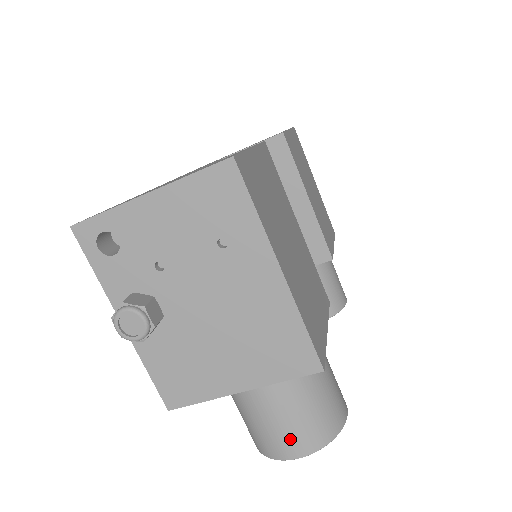
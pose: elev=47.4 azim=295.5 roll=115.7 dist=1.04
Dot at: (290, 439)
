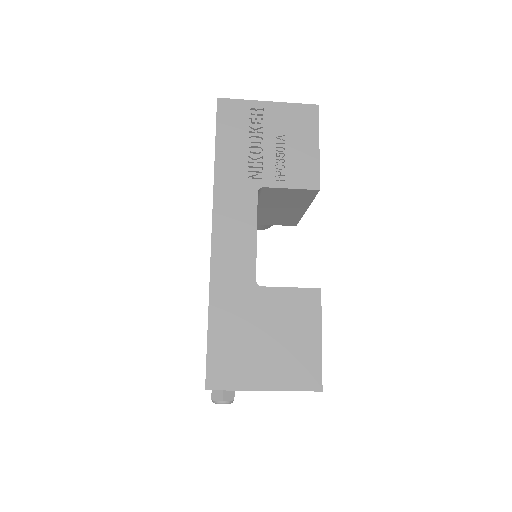
Dot at: occluded
